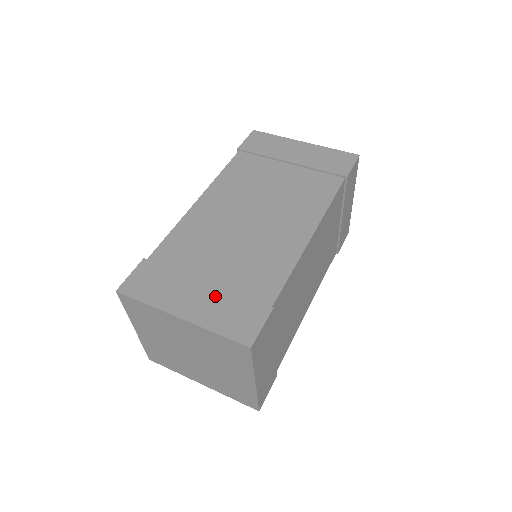
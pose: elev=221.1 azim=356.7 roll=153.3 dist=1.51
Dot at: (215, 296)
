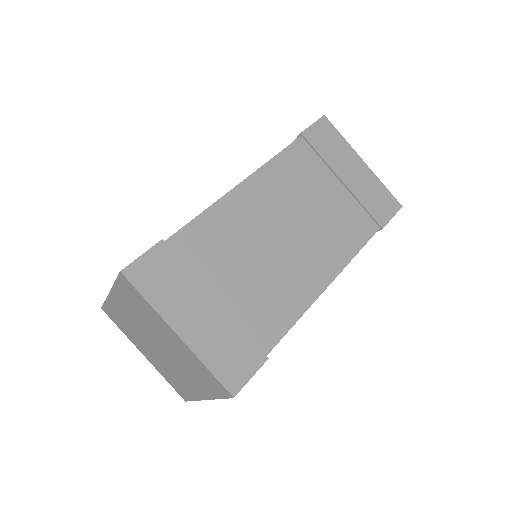
Dot at: occluded
